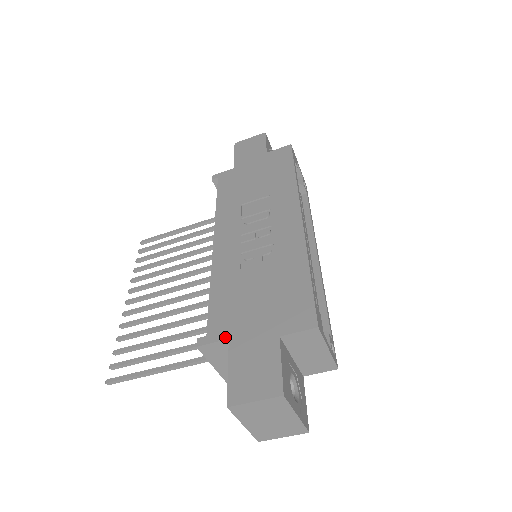
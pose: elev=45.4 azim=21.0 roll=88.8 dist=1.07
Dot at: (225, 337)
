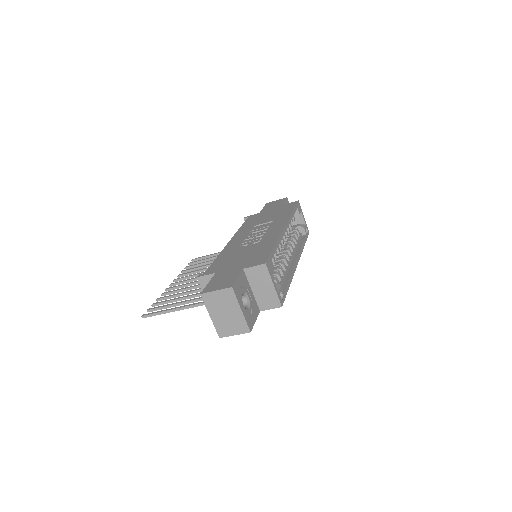
Dot at: (214, 272)
